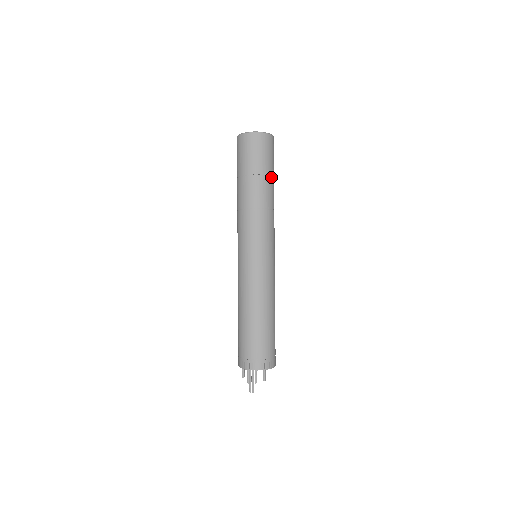
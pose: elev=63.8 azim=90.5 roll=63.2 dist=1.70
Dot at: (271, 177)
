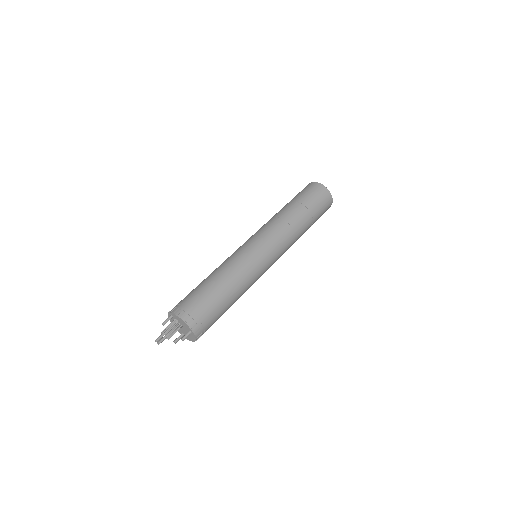
Dot at: (312, 223)
